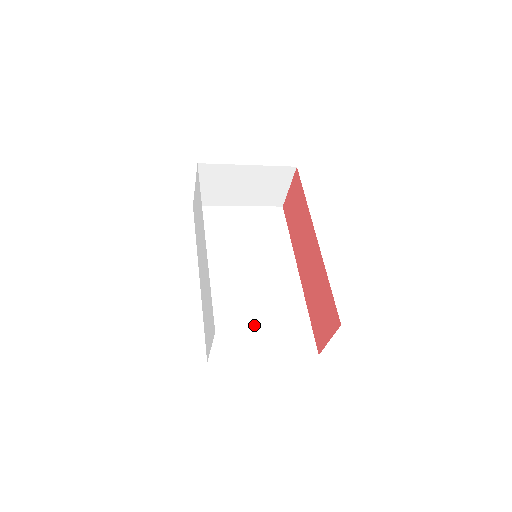
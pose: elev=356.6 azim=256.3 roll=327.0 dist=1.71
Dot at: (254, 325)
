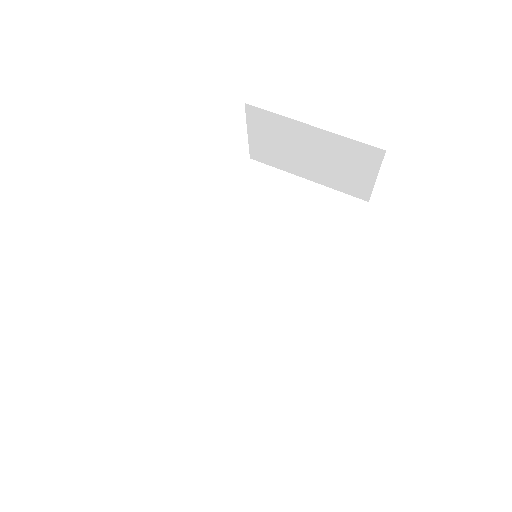
Dot at: (215, 341)
